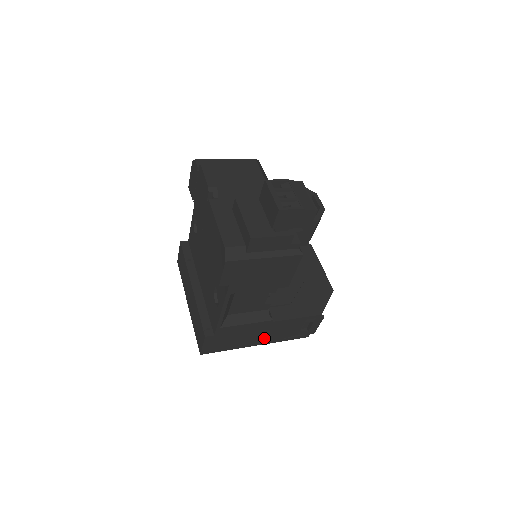
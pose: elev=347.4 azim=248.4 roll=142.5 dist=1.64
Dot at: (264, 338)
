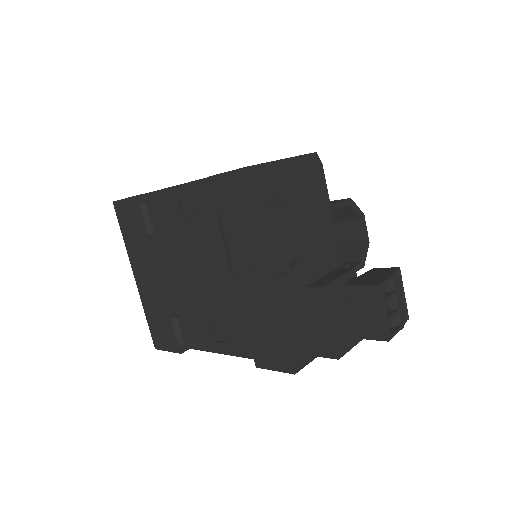
Dot at: occluded
